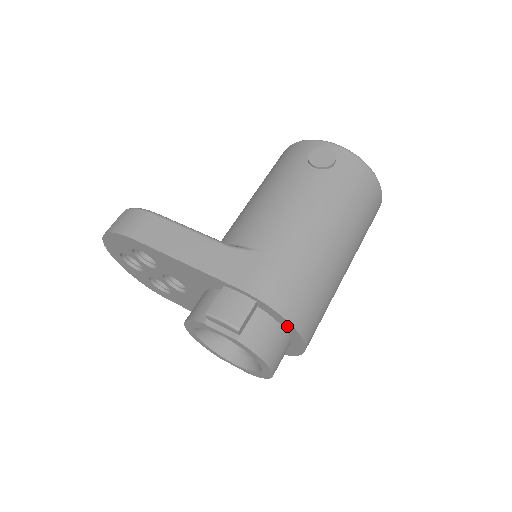
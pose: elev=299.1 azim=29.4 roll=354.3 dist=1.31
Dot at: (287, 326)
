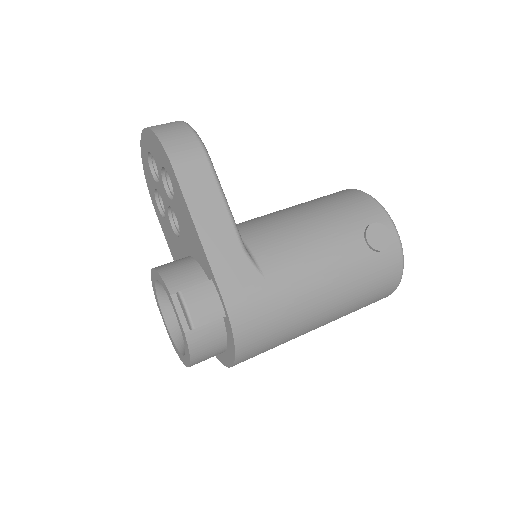
Dot at: (231, 349)
